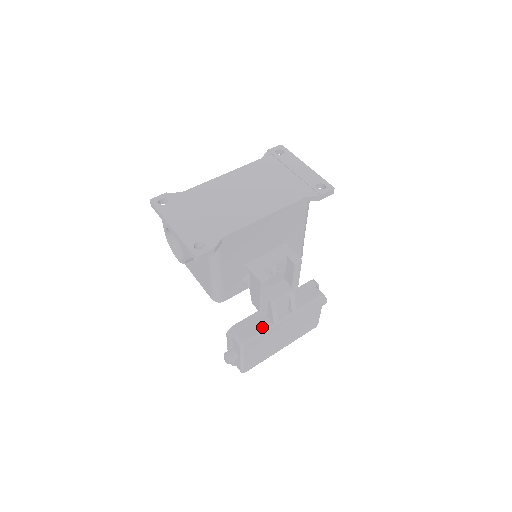
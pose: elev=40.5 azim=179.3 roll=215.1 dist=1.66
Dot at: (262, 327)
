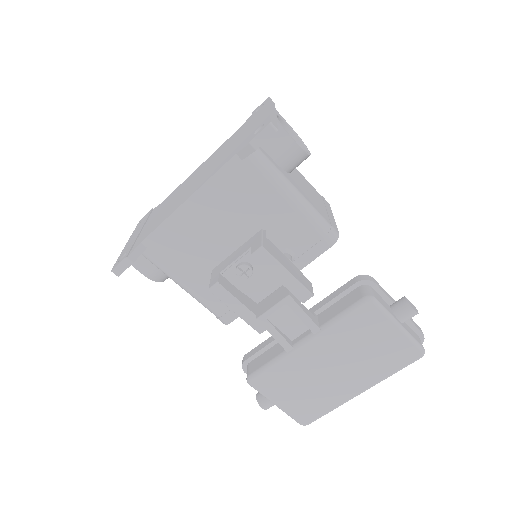
Dot at: (273, 356)
